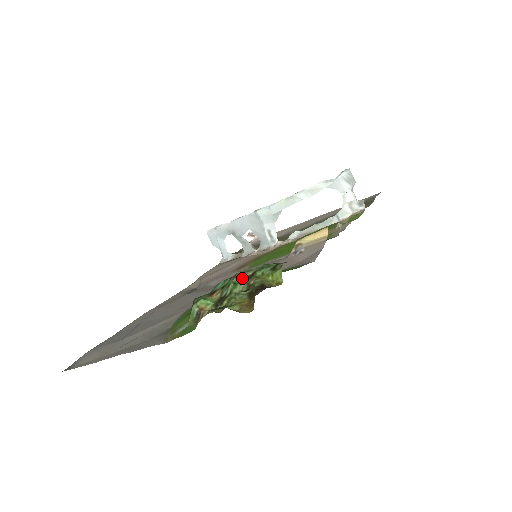
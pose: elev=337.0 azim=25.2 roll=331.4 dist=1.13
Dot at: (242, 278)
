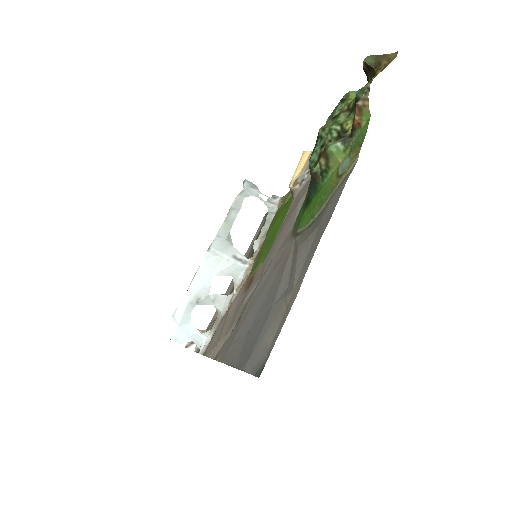
Dot at: (331, 123)
